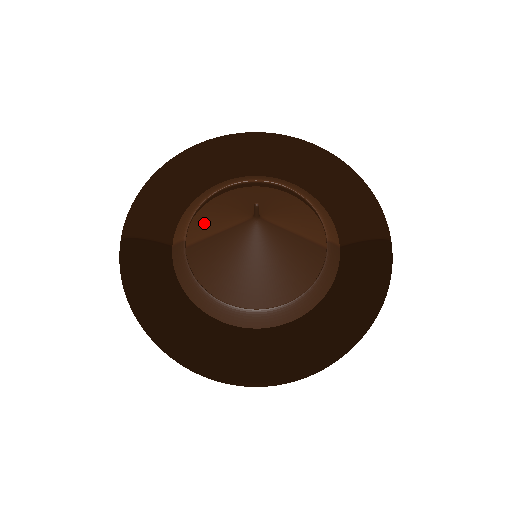
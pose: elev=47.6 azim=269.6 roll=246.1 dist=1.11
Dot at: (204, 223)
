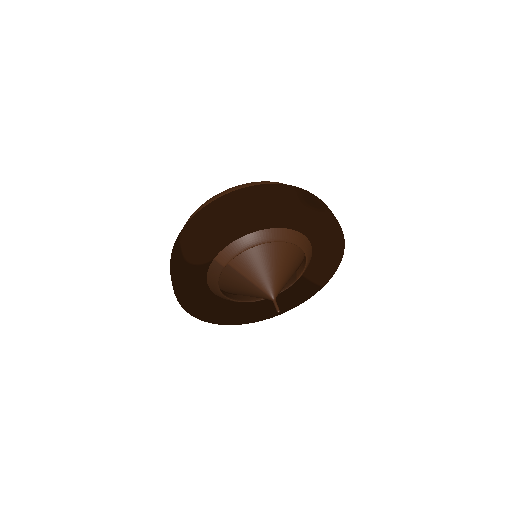
Dot at: (242, 259)
